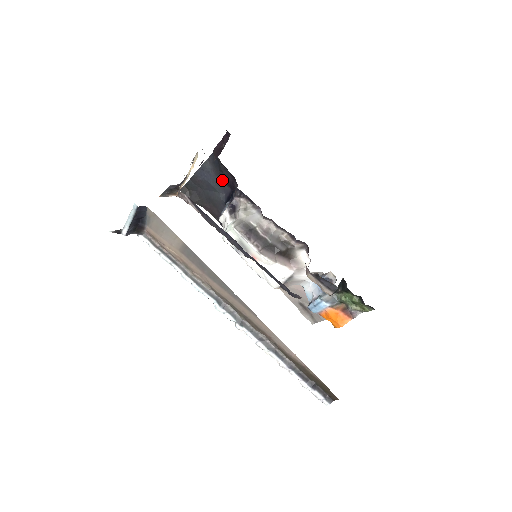
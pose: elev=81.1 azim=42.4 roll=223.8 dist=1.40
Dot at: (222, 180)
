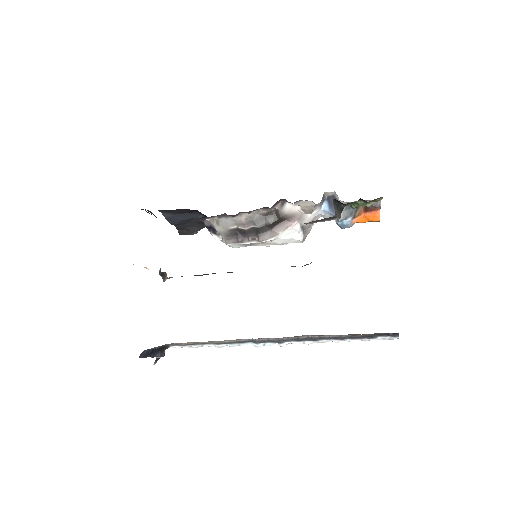
Dot at: (186, 213)
